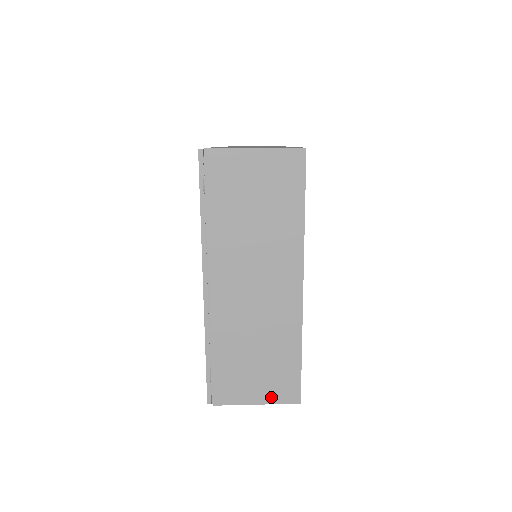
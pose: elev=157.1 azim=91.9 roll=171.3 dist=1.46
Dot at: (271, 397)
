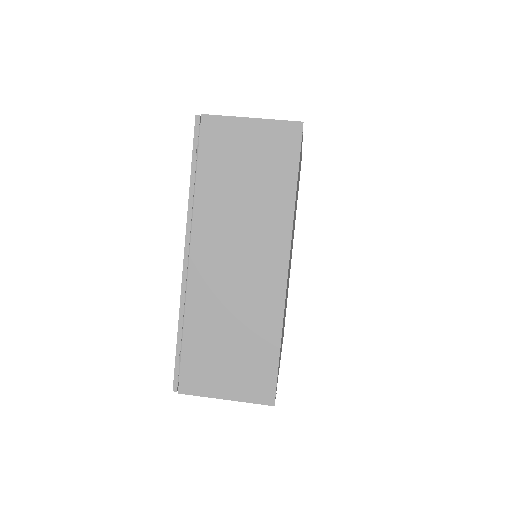
Dot at: (242, 393)
